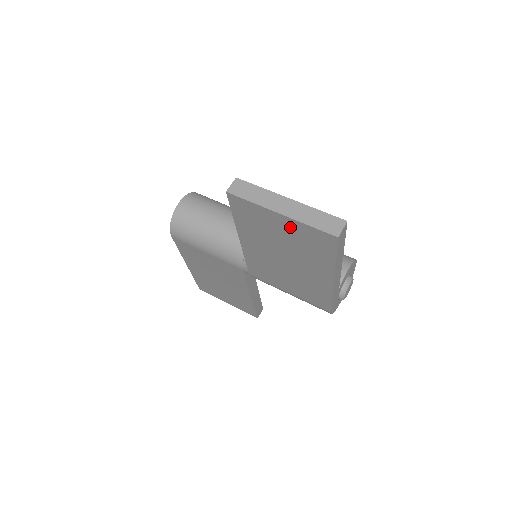
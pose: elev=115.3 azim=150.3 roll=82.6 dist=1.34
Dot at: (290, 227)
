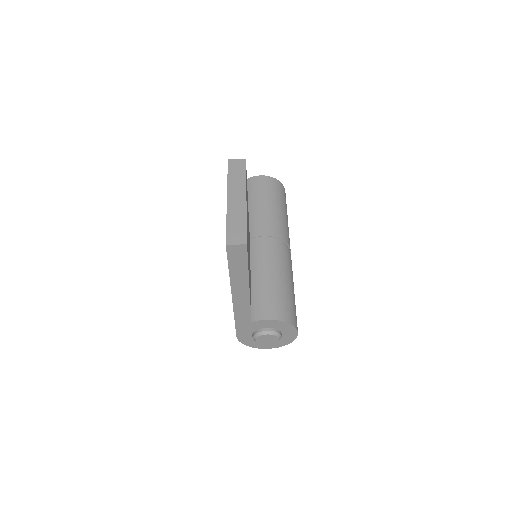
Dot at: occluded
